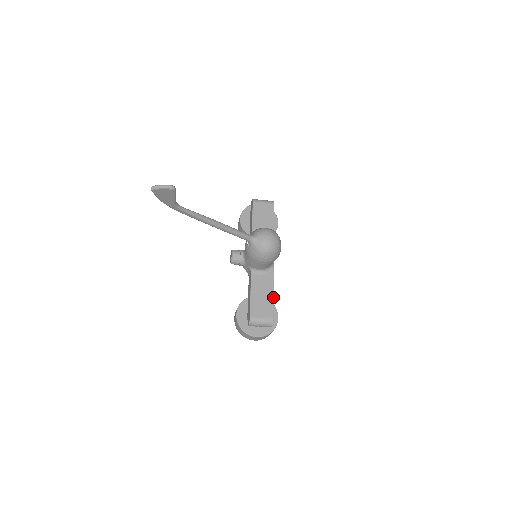
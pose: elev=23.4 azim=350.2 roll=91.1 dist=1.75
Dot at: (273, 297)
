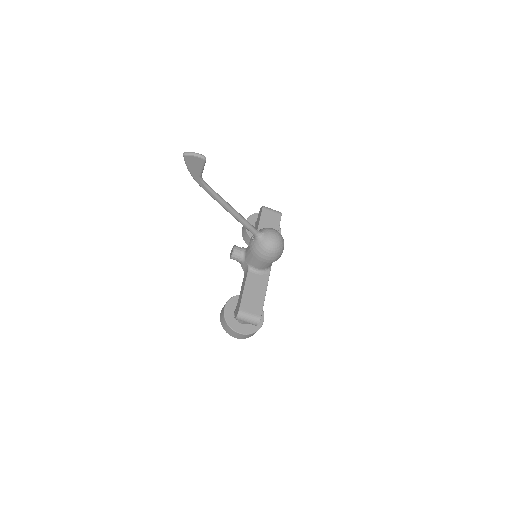
Dot at: (264, 297)
